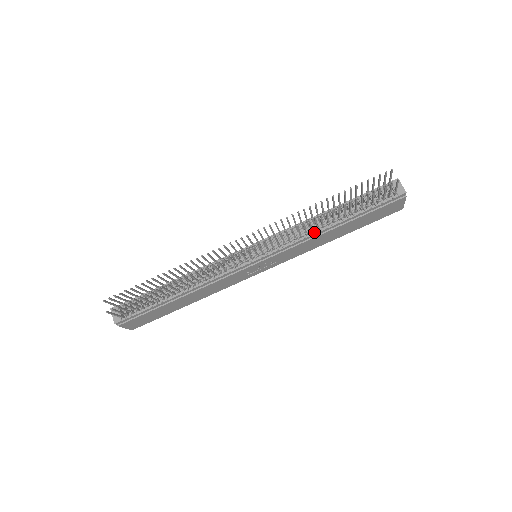
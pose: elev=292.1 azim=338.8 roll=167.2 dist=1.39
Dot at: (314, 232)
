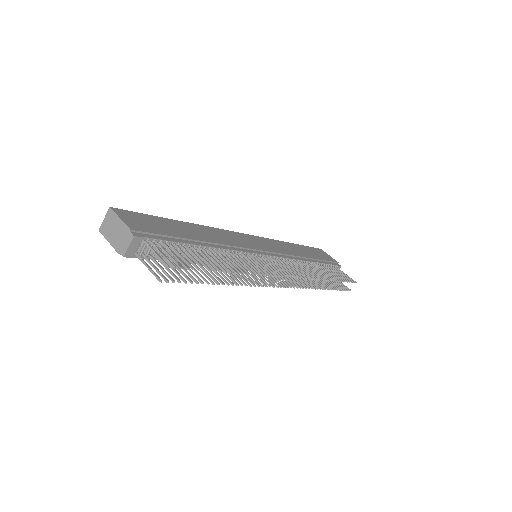
Dot at: occluded
